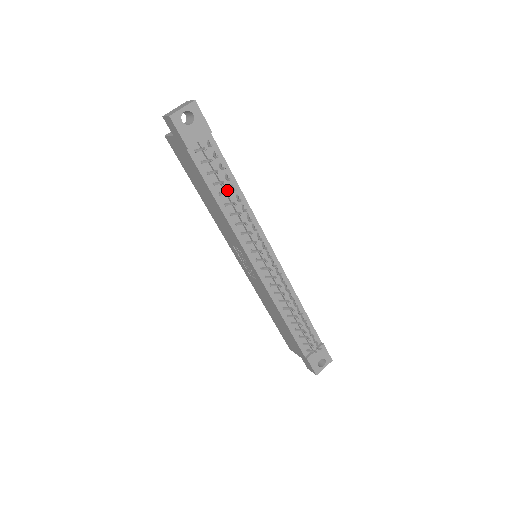
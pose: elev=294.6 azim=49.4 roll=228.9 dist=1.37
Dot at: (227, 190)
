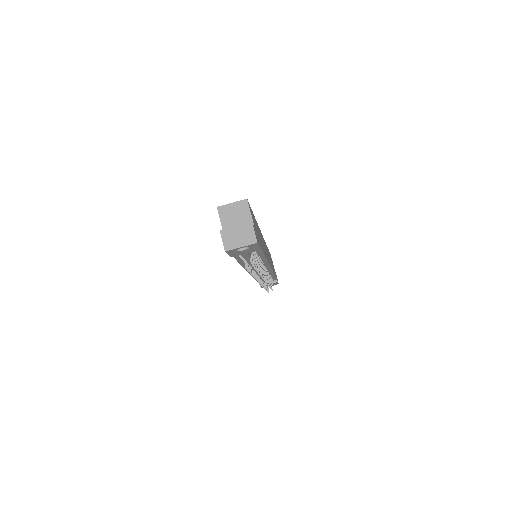
Dot at: occluded
